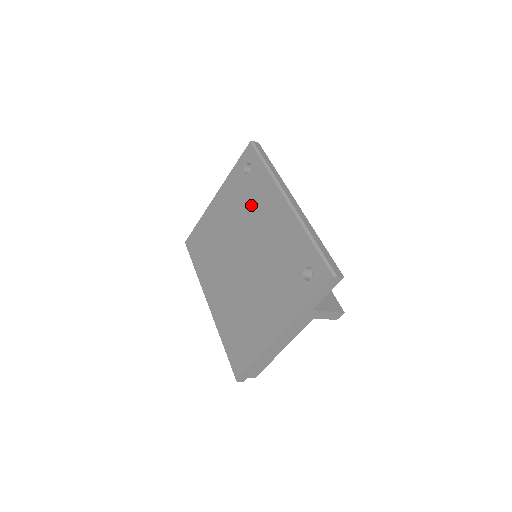
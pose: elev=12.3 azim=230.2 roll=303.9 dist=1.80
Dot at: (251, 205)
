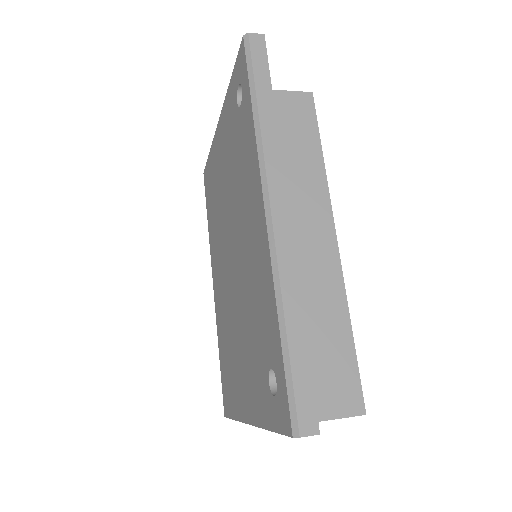
Dot at: (239, 177)
